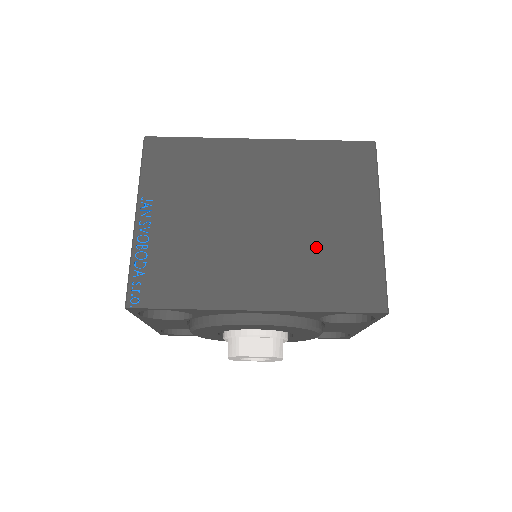
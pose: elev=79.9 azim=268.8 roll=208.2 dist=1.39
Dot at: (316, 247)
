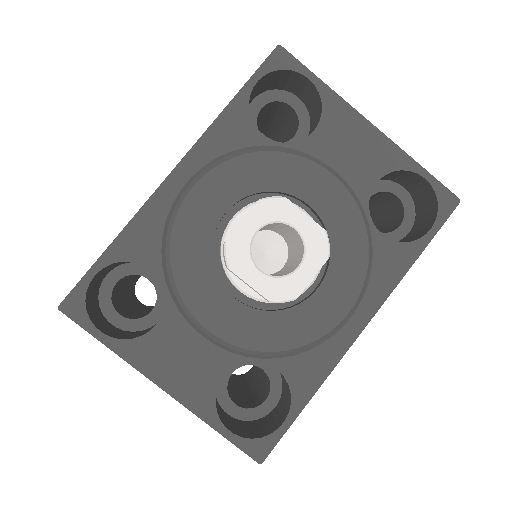
Dot at: occluded
